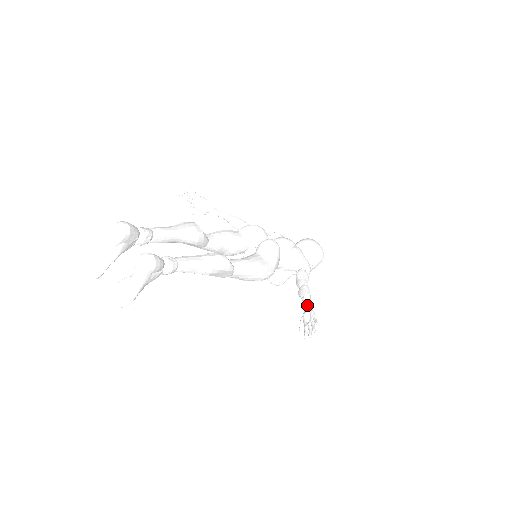
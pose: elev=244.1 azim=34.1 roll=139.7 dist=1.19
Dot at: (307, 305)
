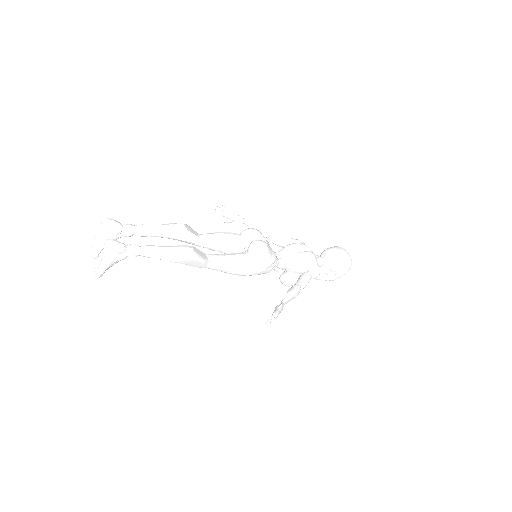
Dot at: (283, 300)
